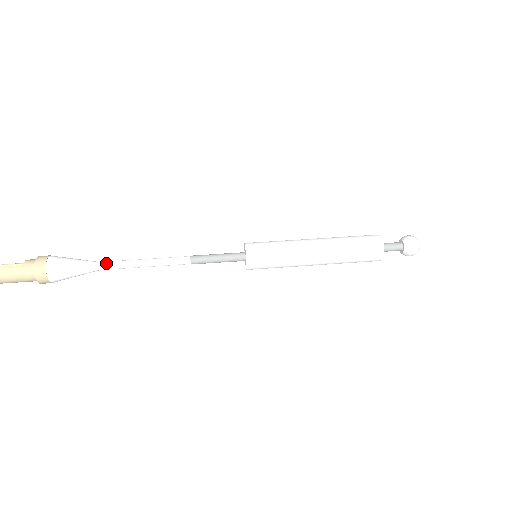
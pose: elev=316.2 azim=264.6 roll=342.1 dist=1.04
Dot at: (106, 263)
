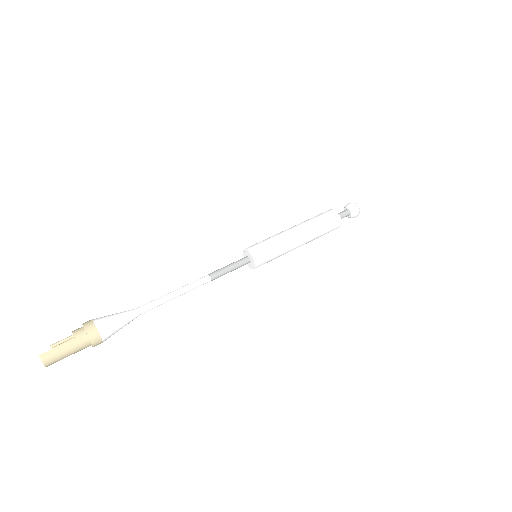
Dot at: (144, 307)
